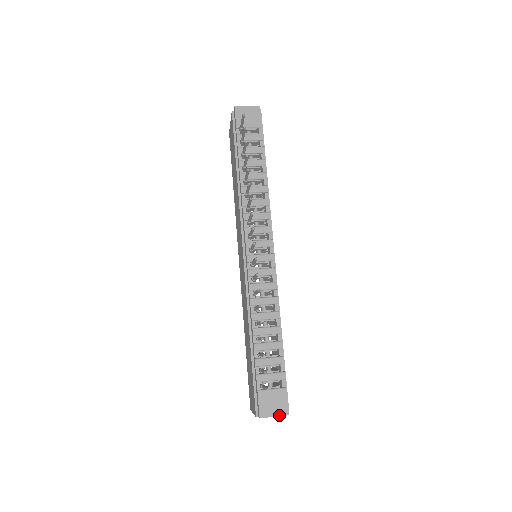
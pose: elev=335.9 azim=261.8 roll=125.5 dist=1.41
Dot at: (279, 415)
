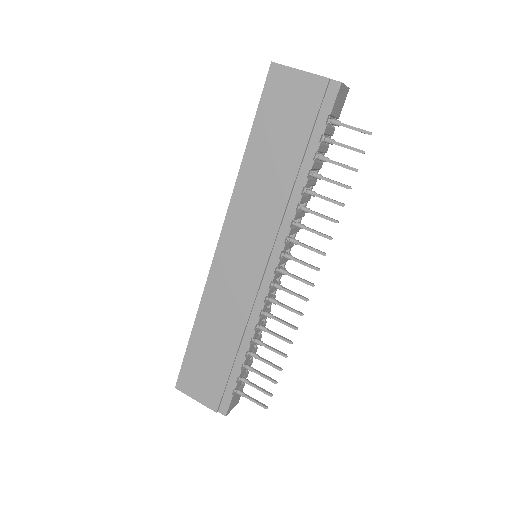
Dot at: occluded
